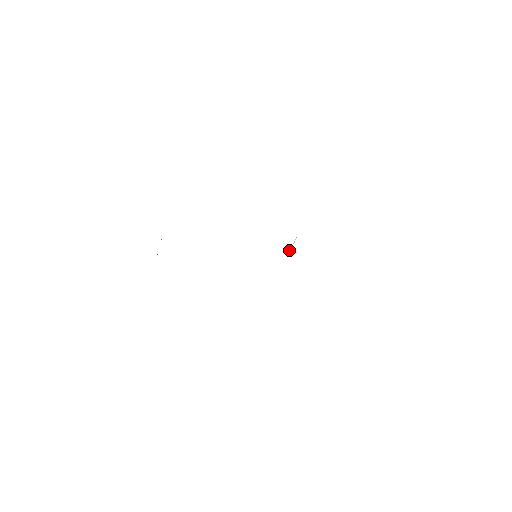
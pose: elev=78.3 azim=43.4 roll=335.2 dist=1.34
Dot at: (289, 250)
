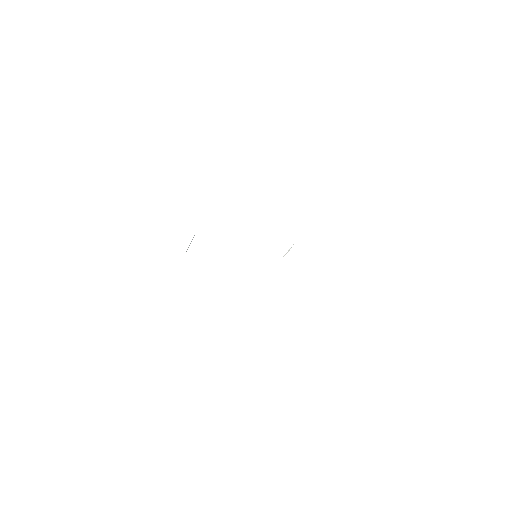
Dot at: (283, 256)
